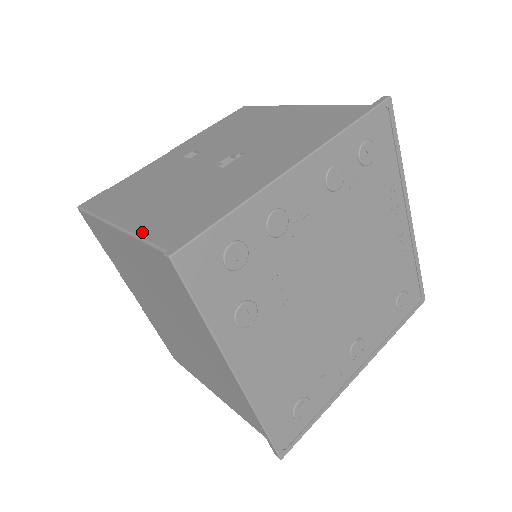
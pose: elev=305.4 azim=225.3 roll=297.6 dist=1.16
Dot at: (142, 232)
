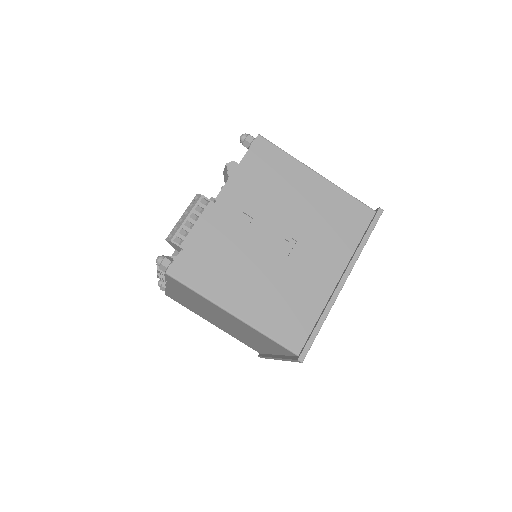
Dot at: (262, 328)
